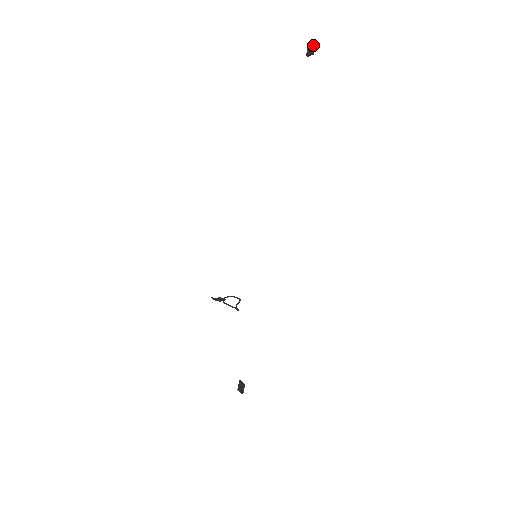
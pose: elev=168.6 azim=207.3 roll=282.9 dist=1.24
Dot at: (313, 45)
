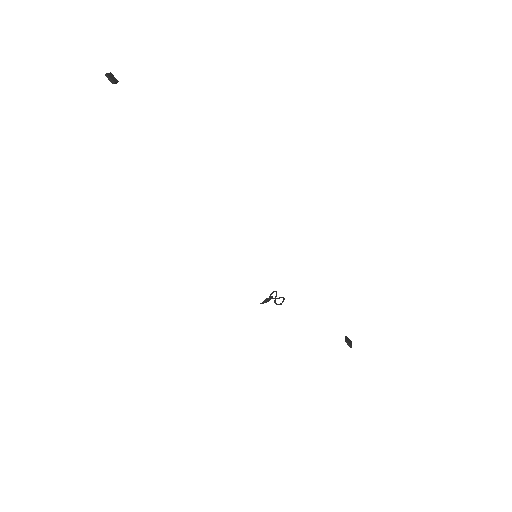
Dot at: occluded
